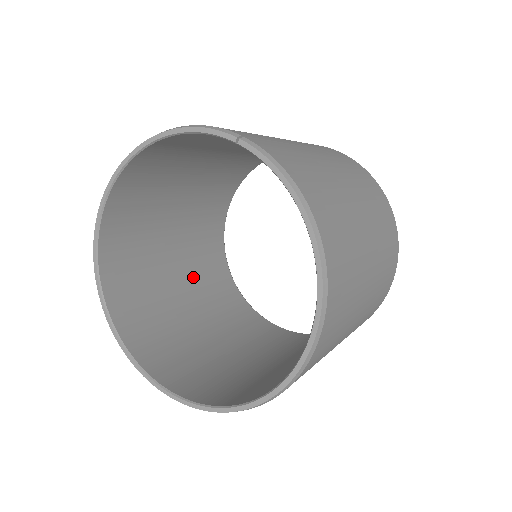
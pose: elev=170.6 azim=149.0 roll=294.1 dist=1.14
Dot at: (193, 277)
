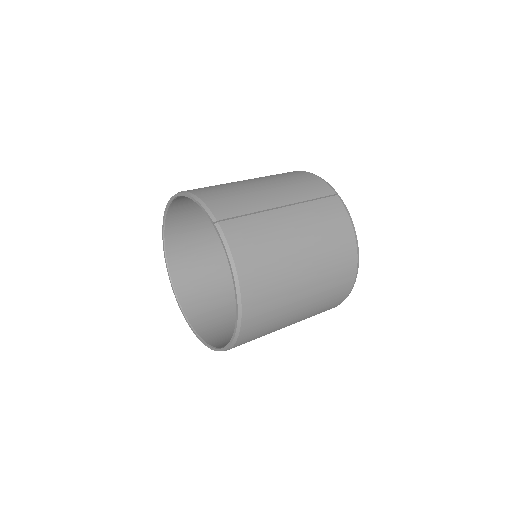
Dot at: occluded
